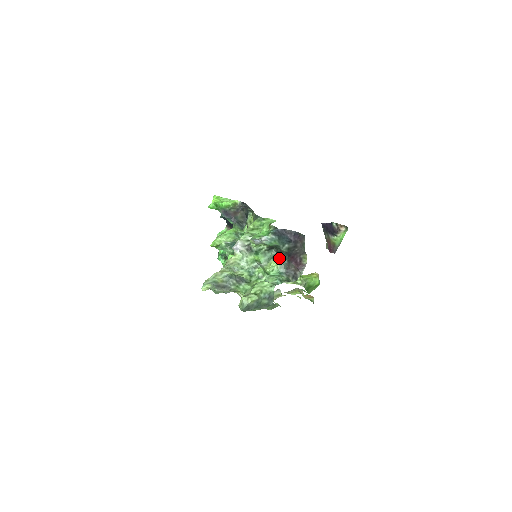
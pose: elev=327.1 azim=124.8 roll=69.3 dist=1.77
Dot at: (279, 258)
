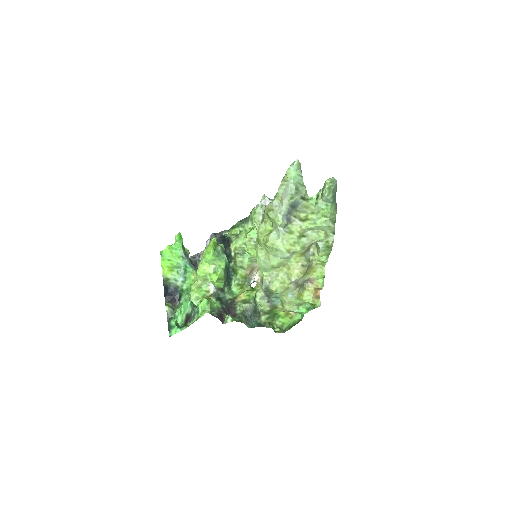
Dot at: occluded
